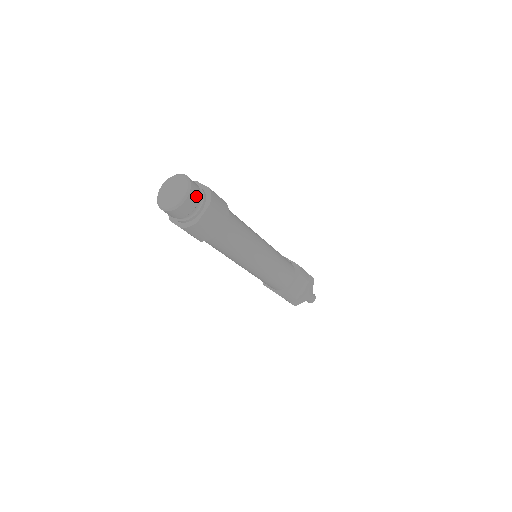
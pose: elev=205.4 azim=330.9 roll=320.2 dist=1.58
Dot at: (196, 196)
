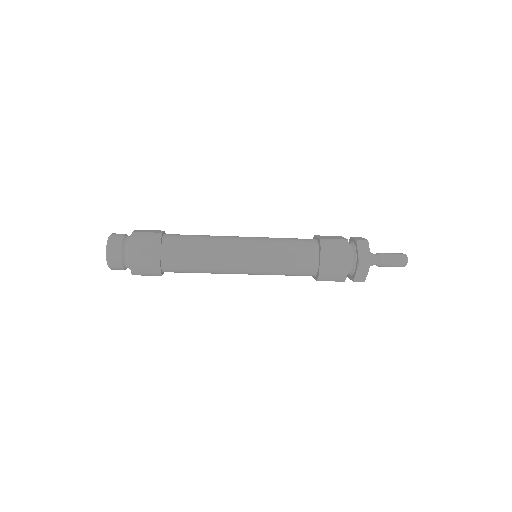
Dot at: (117, 246)
